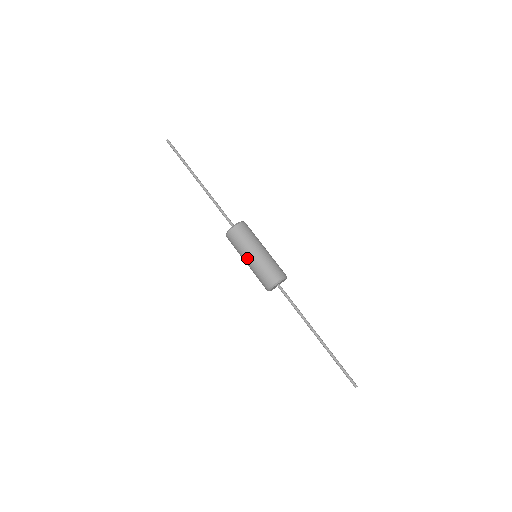
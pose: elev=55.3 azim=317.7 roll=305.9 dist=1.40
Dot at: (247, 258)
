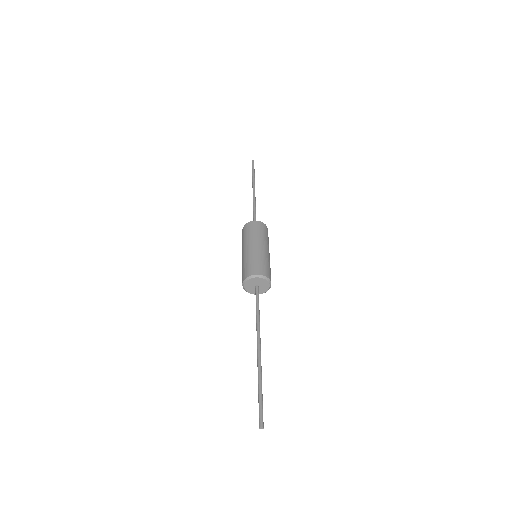
Dot at: (242, 253)
